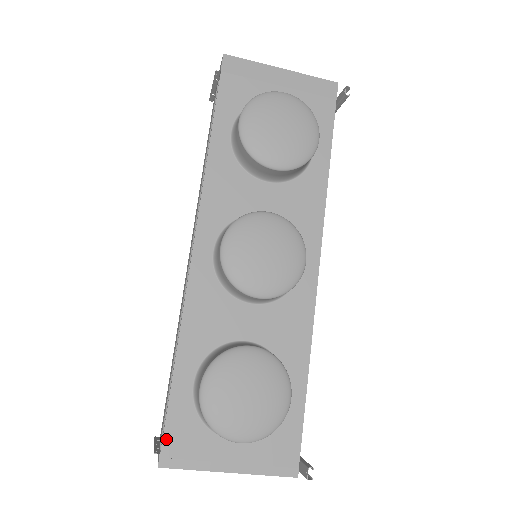
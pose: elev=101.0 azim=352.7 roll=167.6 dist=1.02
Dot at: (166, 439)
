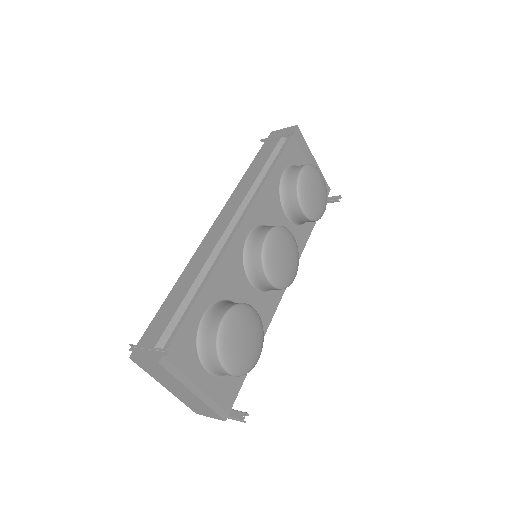
Dot at: (172, 344)
